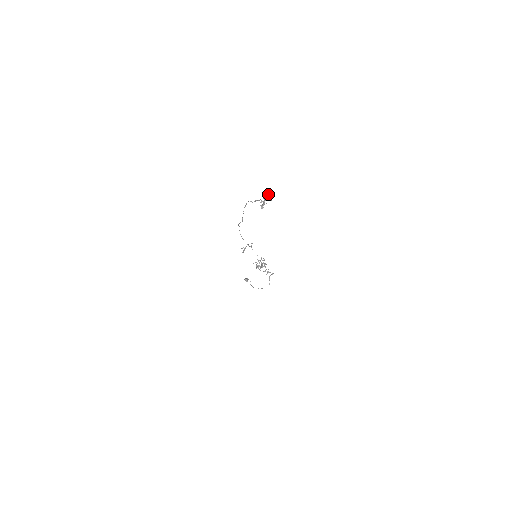
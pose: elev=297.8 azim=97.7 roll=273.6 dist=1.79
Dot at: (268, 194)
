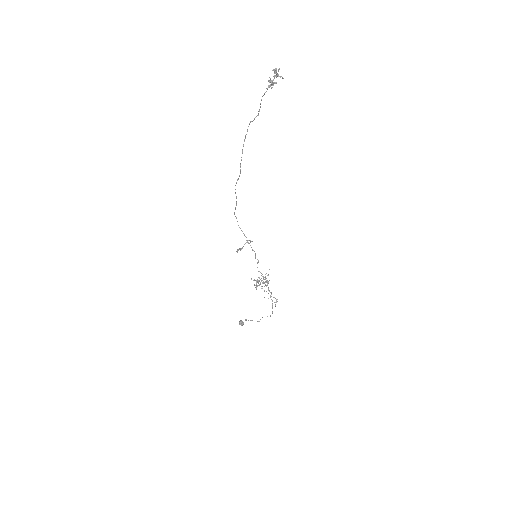
Dot at: (279, 68)
